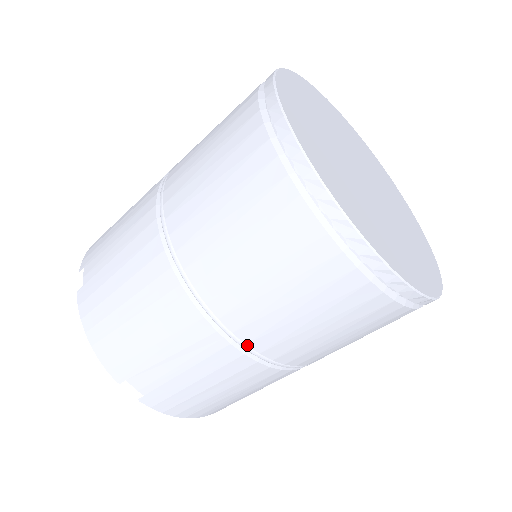
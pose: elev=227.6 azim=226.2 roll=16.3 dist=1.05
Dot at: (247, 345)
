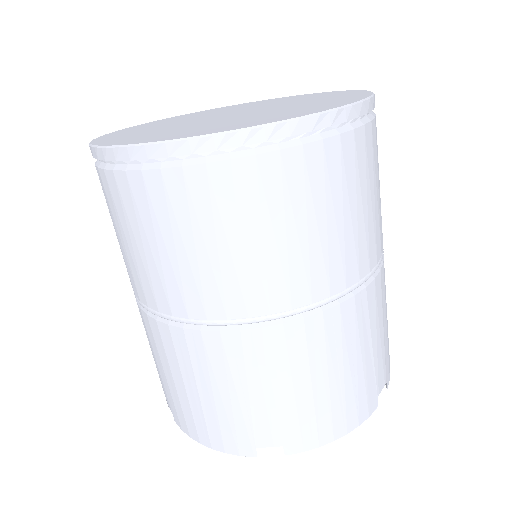
Dot at: (272, 314)
